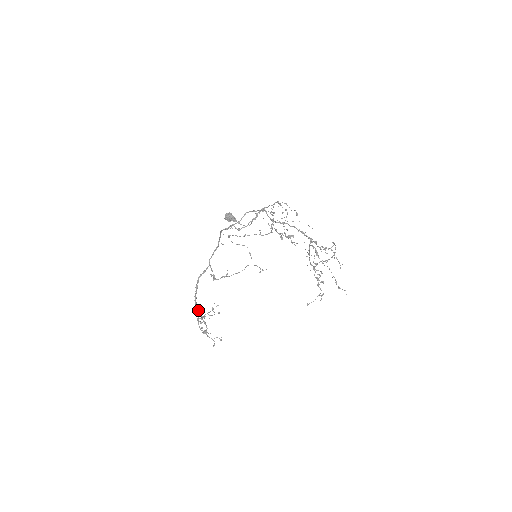
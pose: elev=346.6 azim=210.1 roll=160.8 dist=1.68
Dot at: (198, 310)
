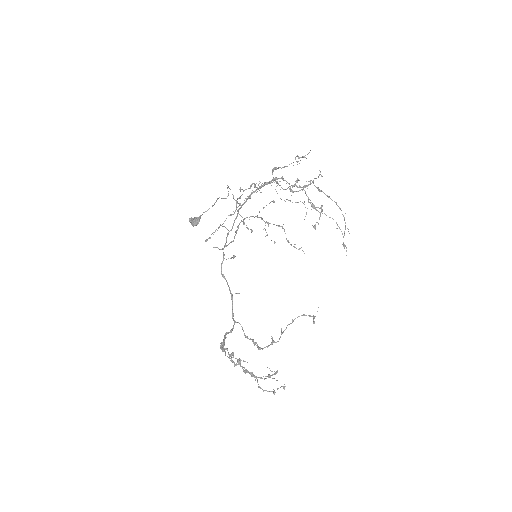
Dot at: (224, 348)
